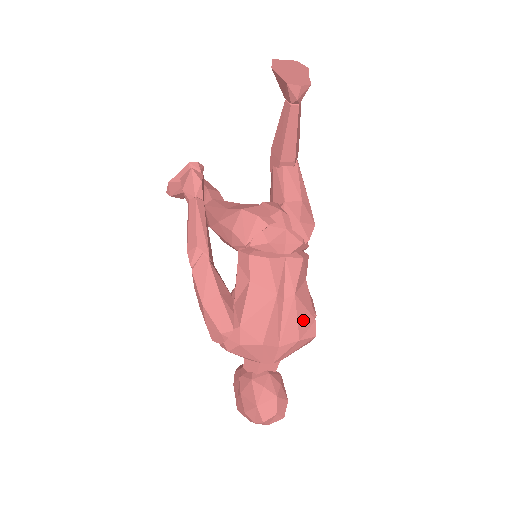
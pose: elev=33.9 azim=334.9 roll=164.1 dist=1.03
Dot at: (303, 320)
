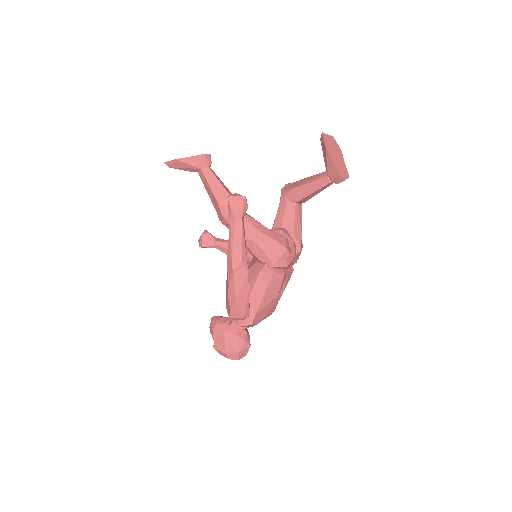
Dot at: occluded
